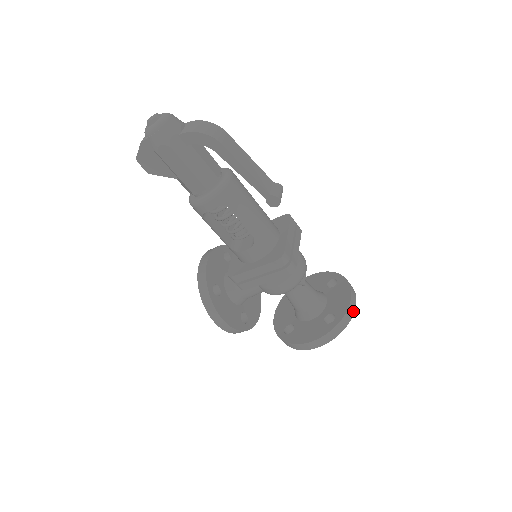
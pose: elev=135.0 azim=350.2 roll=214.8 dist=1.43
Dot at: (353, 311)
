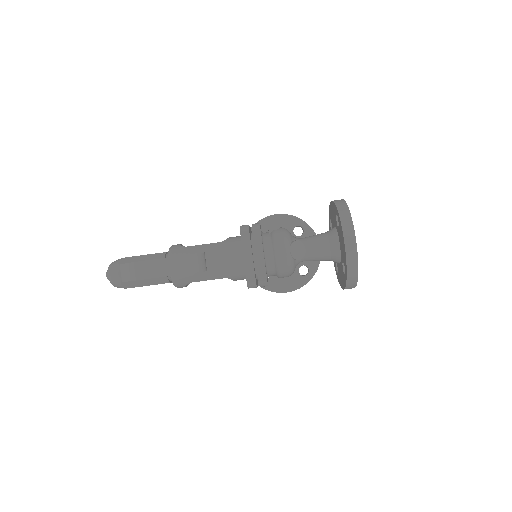
Dot at: (355, 257)
